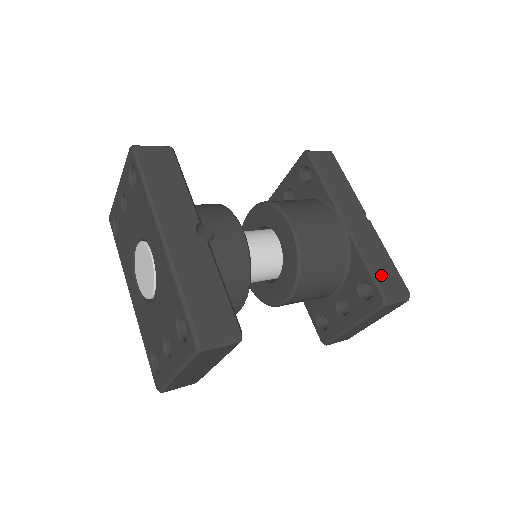
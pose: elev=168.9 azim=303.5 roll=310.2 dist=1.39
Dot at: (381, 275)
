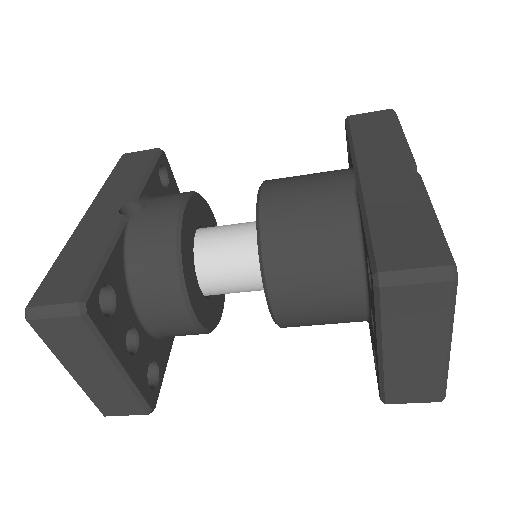
Dot at: (388, 239)
